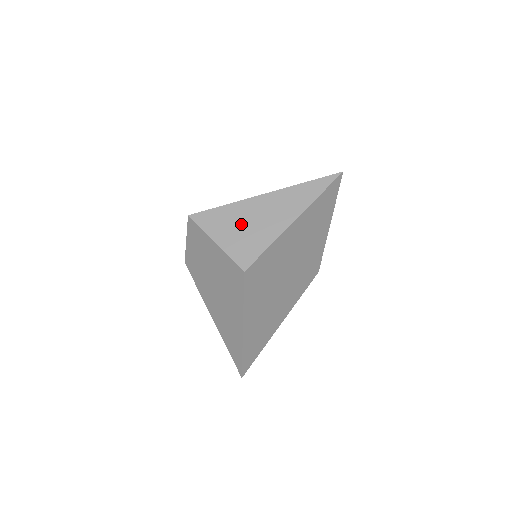
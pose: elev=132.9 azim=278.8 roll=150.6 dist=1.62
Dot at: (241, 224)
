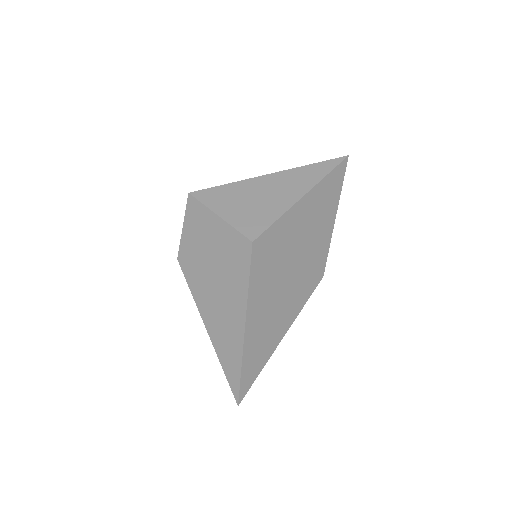
Dot at: (247, 199)
